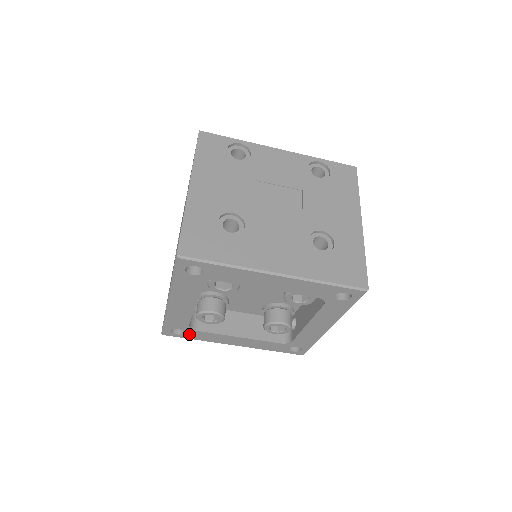
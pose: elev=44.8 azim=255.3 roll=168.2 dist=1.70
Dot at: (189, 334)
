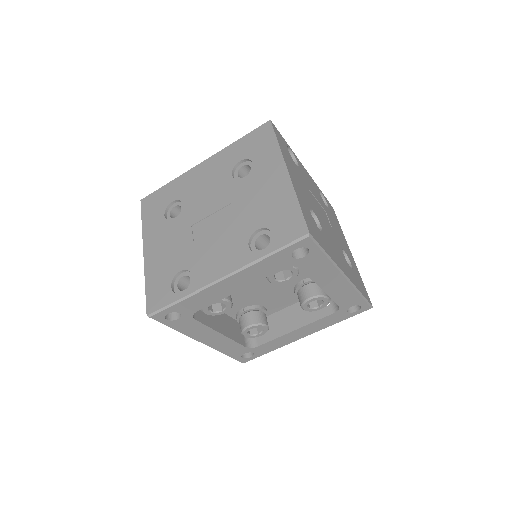
Dot at: (180, 322)
